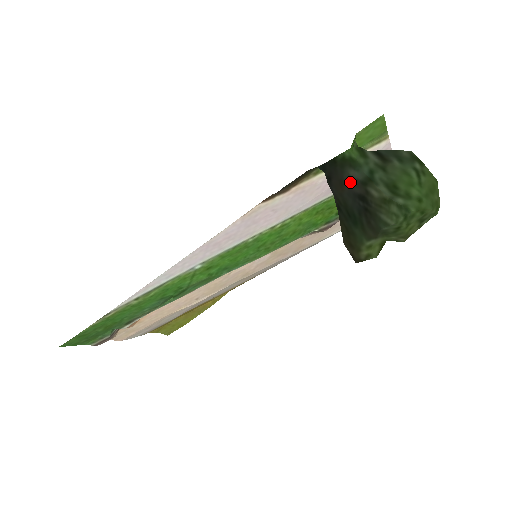
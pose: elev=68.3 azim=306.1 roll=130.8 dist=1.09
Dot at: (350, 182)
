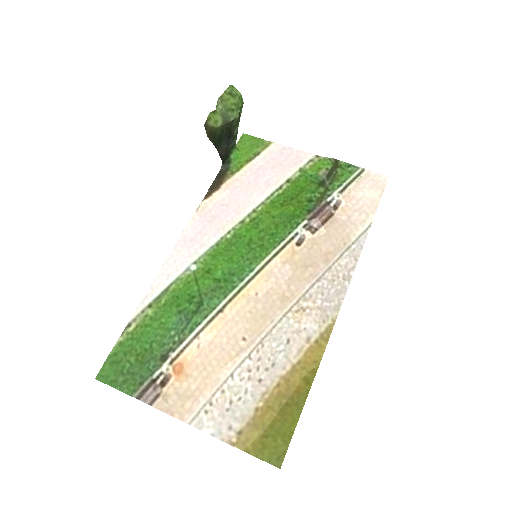
Dot at: (228, 146)
